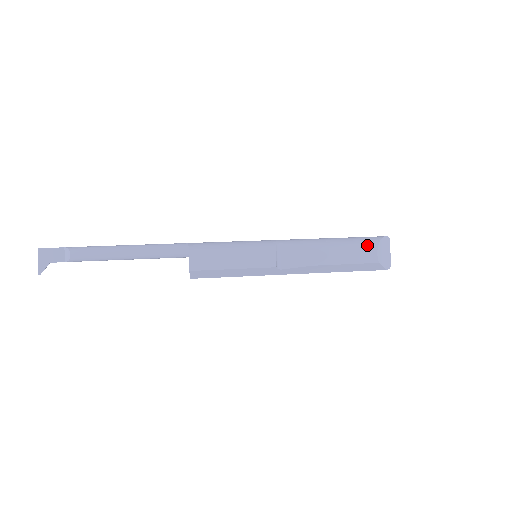
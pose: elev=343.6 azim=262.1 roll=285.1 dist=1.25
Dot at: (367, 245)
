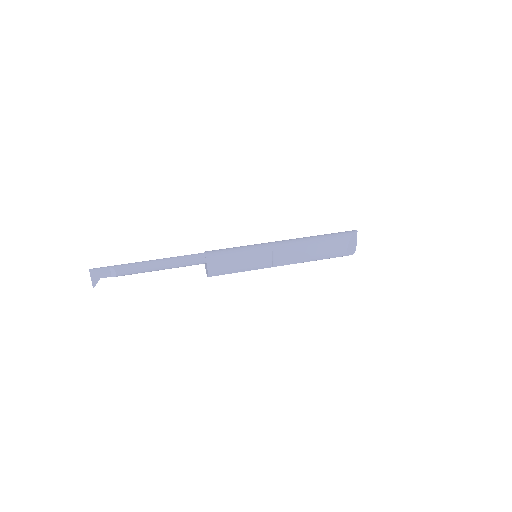
Dot at: (340, 245)
